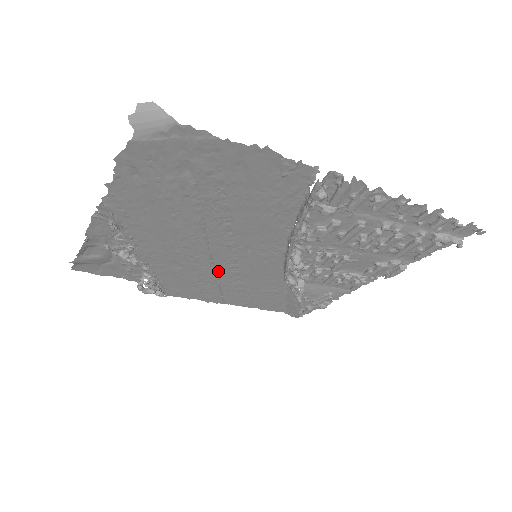
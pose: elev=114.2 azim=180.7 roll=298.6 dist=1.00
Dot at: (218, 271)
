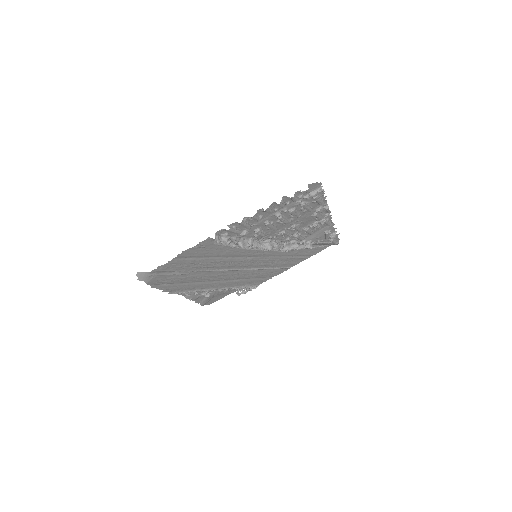
Dot at: (256, 268)
